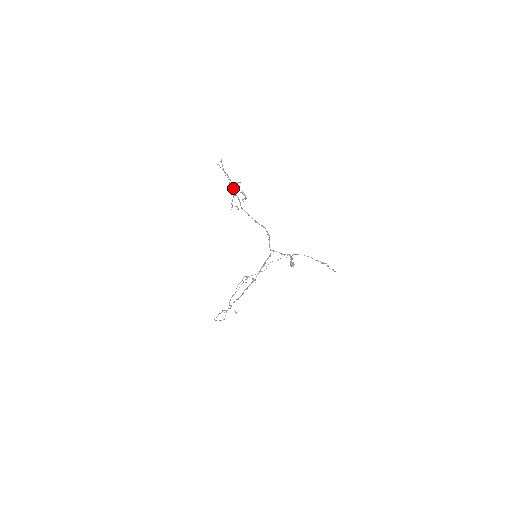
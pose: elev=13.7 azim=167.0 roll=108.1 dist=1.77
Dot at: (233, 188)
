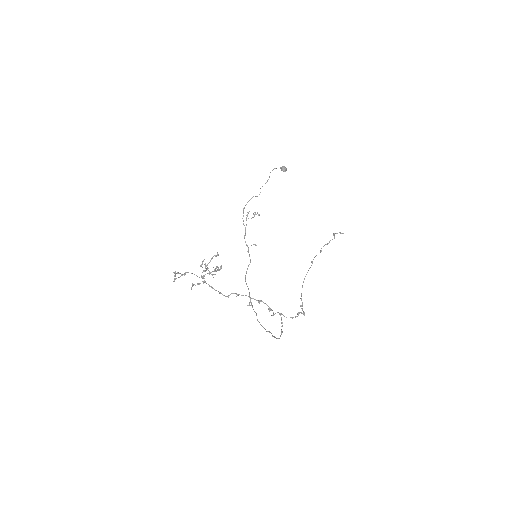
Dot at: occluded
